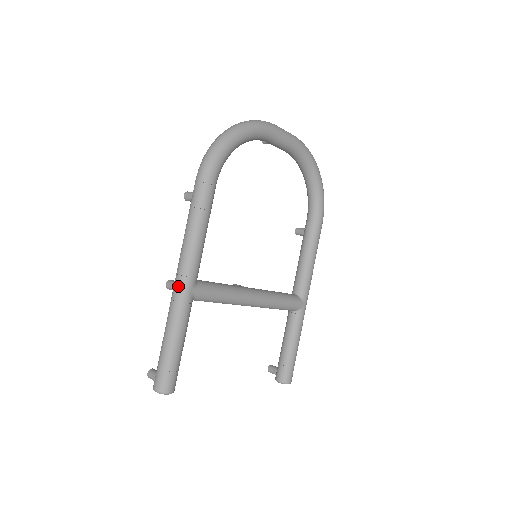
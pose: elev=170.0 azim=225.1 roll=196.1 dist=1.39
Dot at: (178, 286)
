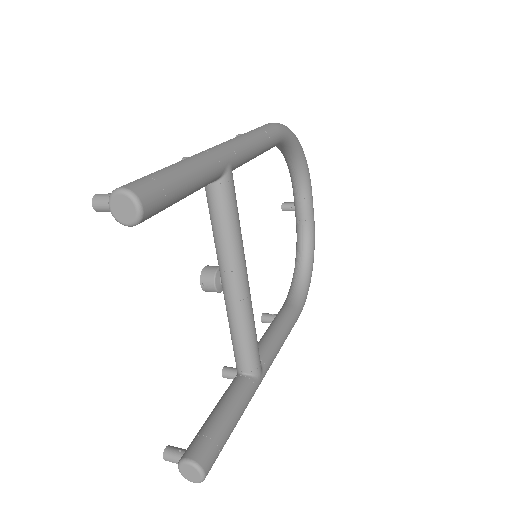
Dot at: (218, 147)
